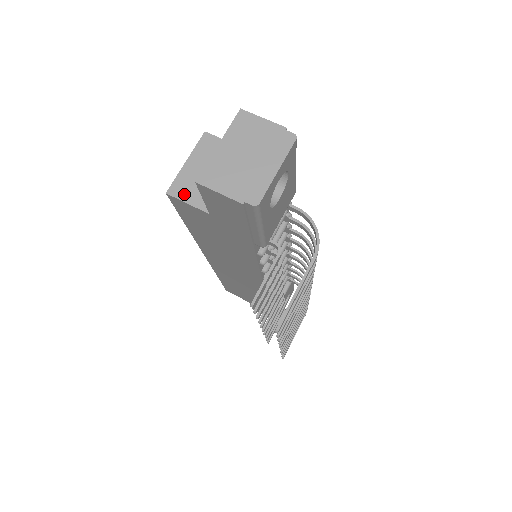
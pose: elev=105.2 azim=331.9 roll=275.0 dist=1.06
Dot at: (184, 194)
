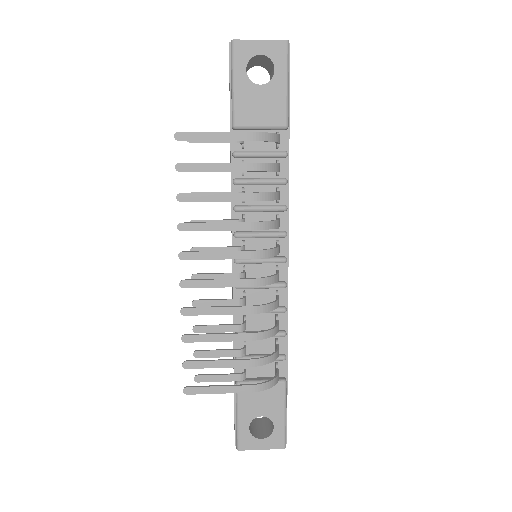
Dot at: occluded
